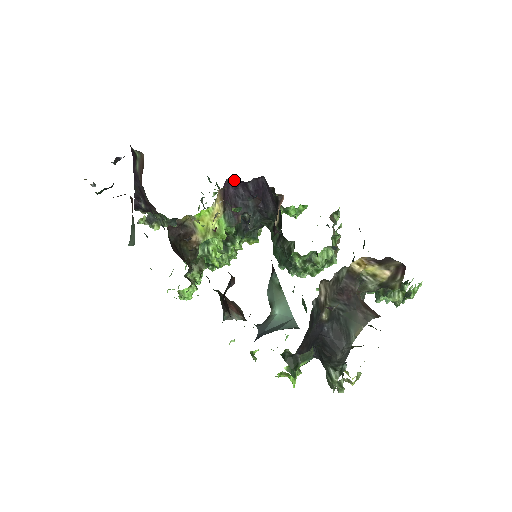
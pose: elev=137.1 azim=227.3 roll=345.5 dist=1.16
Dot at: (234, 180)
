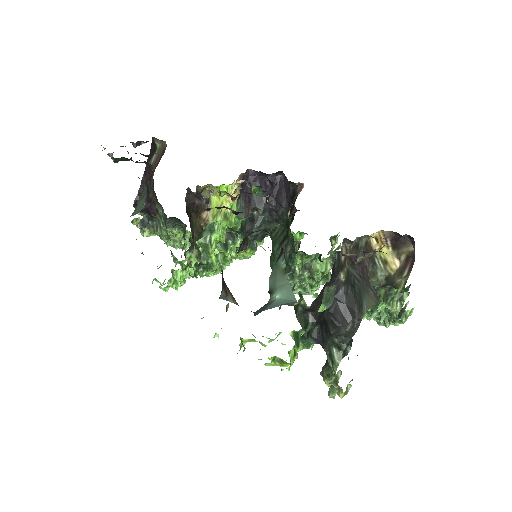
Dot at: (255, 171)
